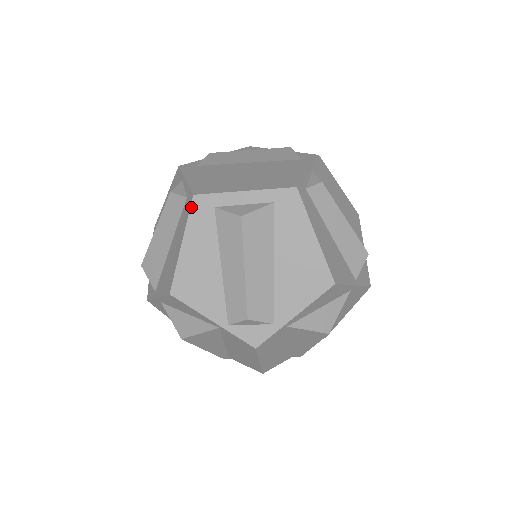
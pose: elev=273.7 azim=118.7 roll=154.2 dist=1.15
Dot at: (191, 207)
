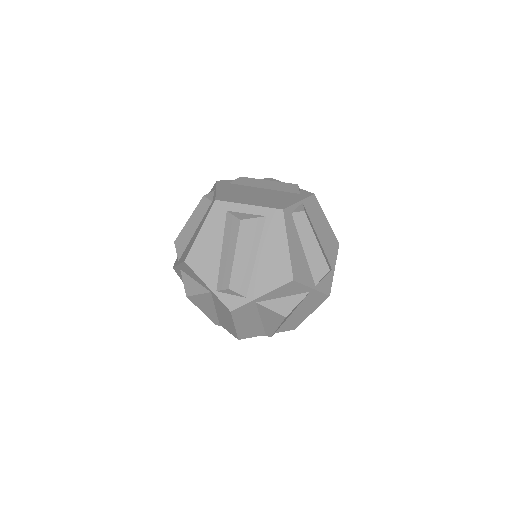
Dot at: (212, 207)
